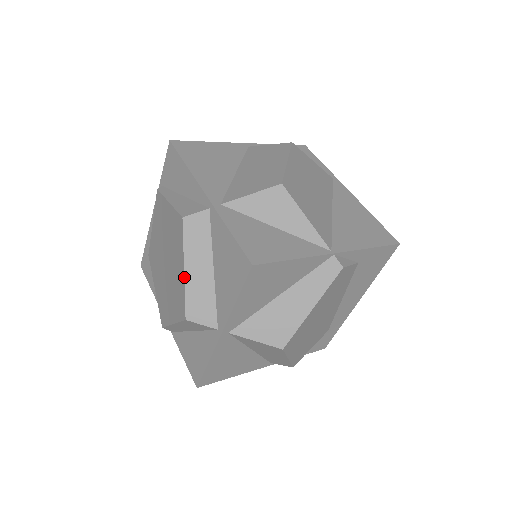
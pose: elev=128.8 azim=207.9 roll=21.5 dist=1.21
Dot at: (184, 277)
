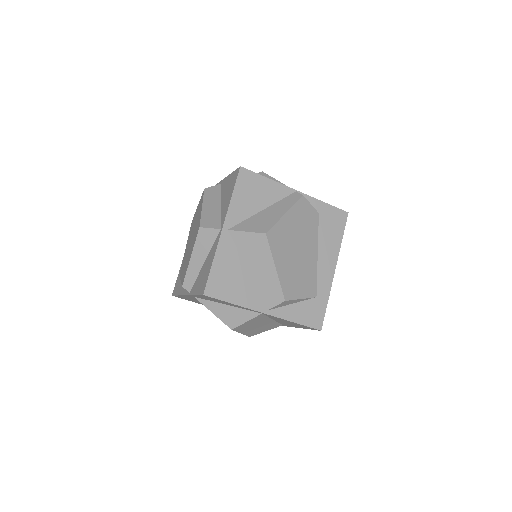
Dot at: (201, 210)
